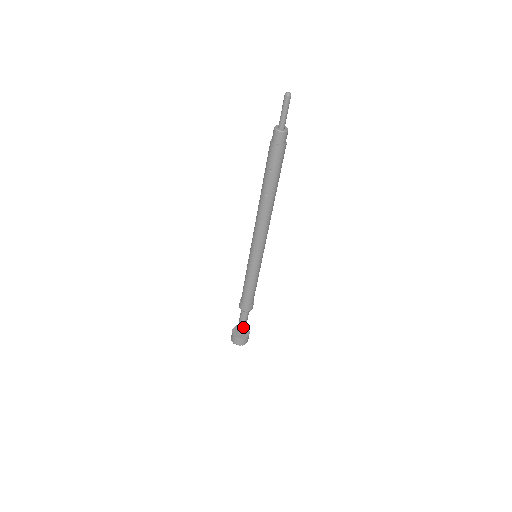
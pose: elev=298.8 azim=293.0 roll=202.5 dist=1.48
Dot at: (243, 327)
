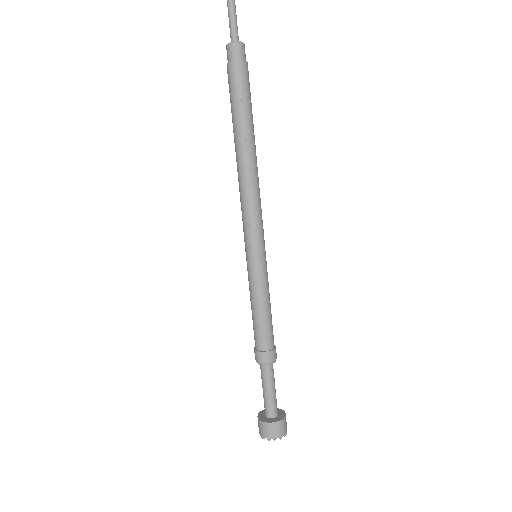
Dot at: (273, 400)
